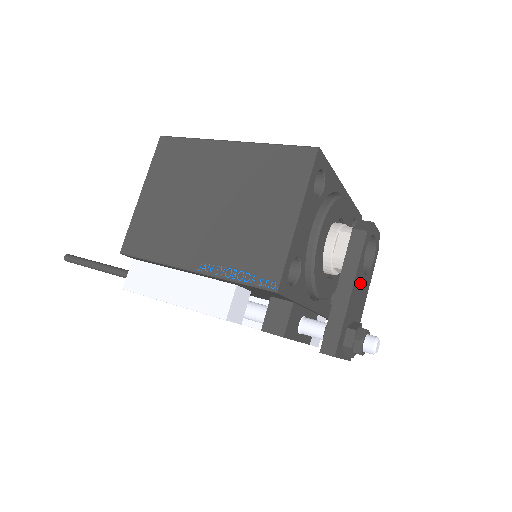
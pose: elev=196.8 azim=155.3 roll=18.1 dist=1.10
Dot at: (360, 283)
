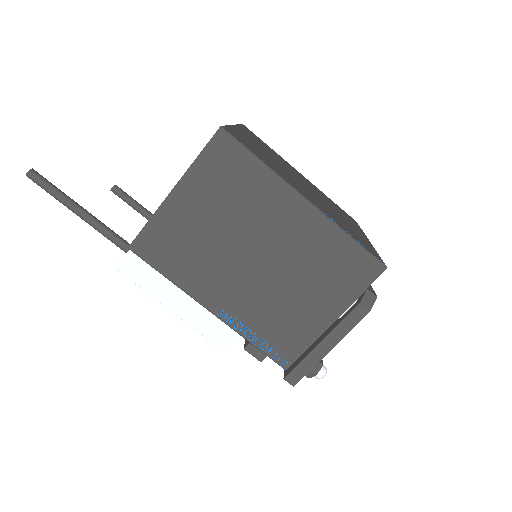
Dot at: occluded
